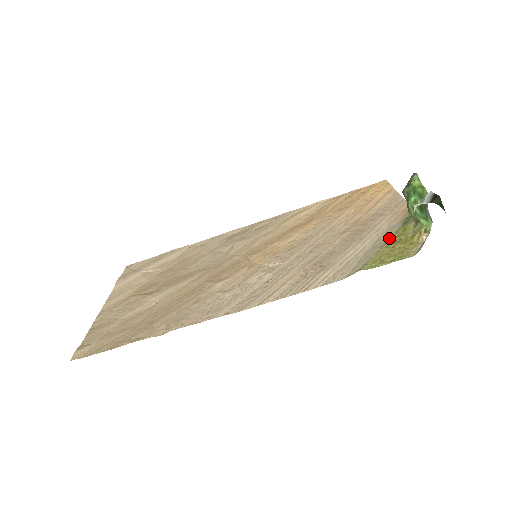
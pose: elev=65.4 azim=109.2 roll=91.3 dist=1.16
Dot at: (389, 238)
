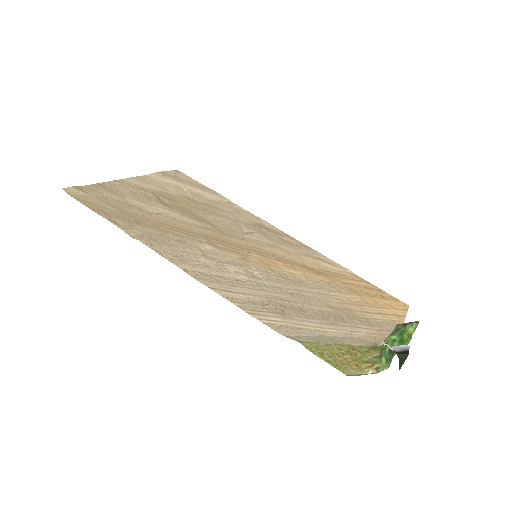
Dot at: (350, 345)
